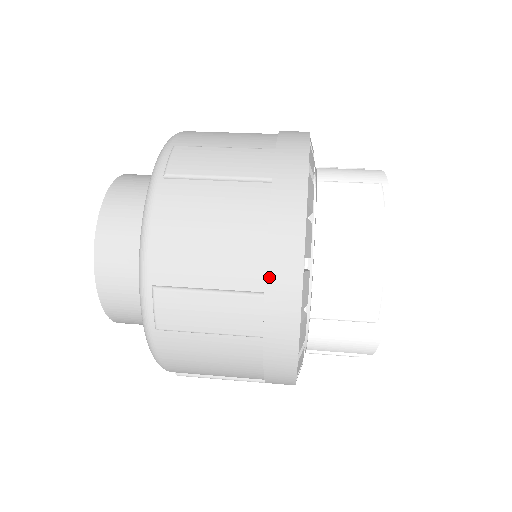
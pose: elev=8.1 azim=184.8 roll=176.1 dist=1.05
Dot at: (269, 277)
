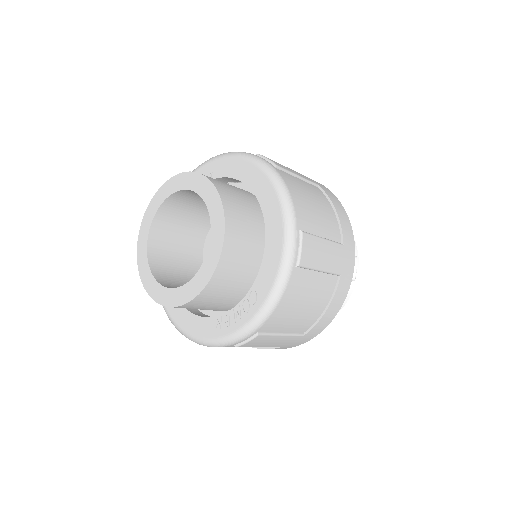
Dot at: (313, 329)
